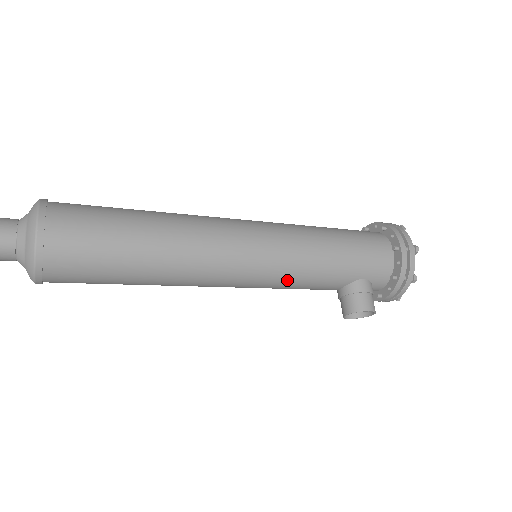
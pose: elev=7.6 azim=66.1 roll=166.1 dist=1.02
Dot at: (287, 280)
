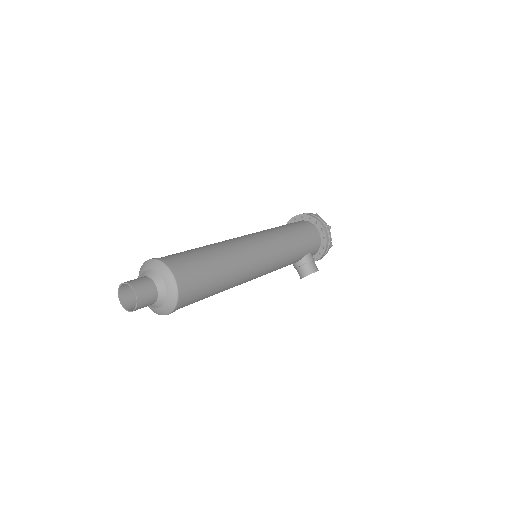
Dot at: (279, 266)
